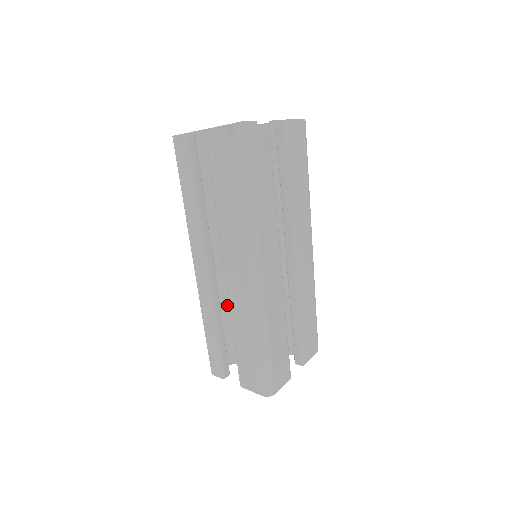
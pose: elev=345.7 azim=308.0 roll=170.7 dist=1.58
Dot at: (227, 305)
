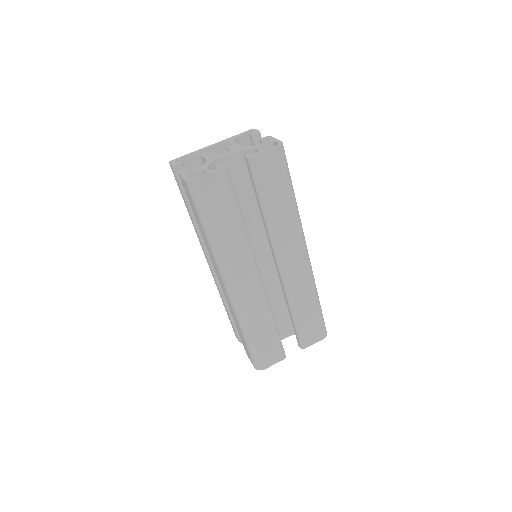
Dot at: occluded
